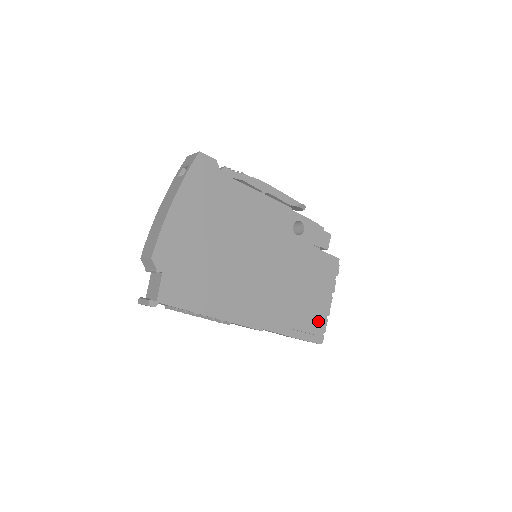
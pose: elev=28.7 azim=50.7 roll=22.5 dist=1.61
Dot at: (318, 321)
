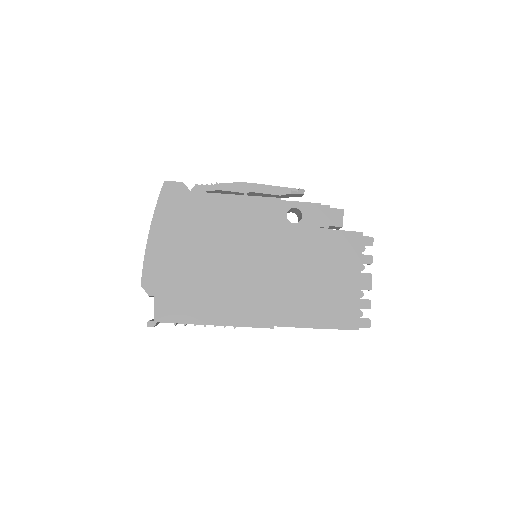
Dot at: (346, 306)
